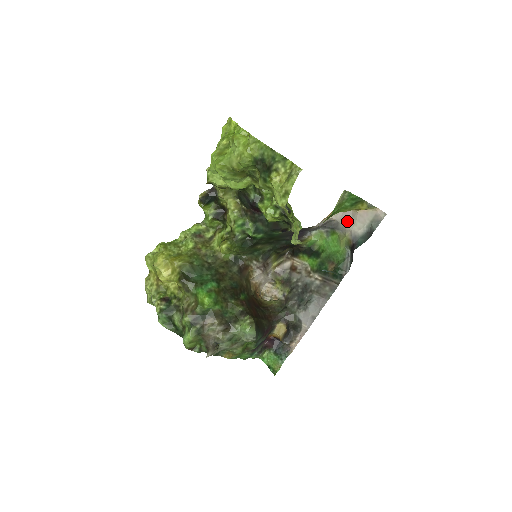
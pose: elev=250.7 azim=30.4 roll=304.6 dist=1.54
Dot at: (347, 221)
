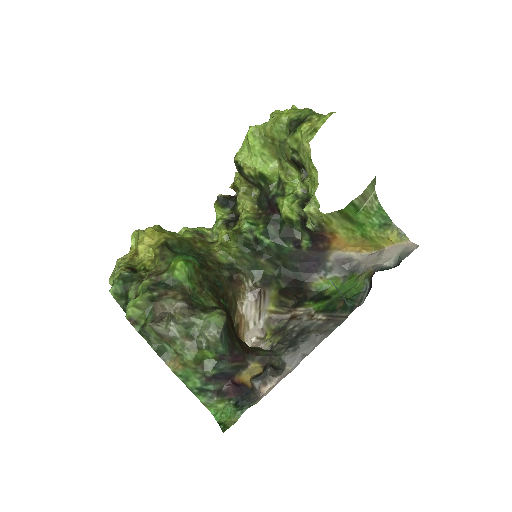
Dot at: (371, 260)
